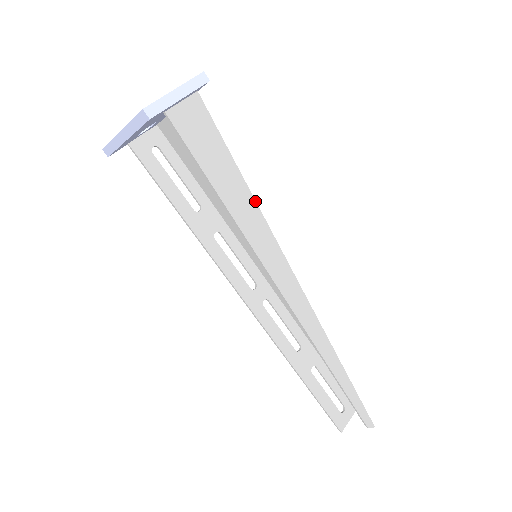
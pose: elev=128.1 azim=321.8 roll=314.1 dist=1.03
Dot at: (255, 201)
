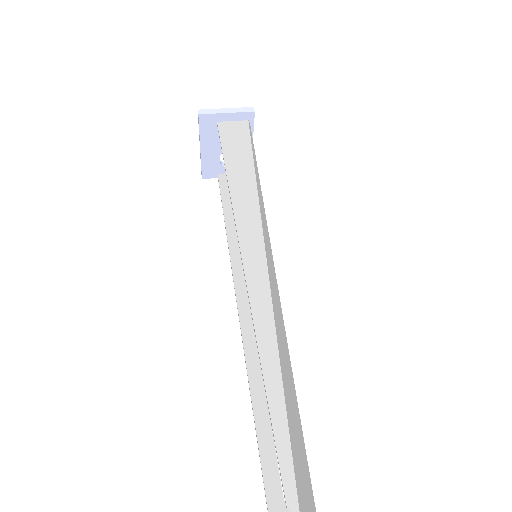
Dot at: (257, 193)
